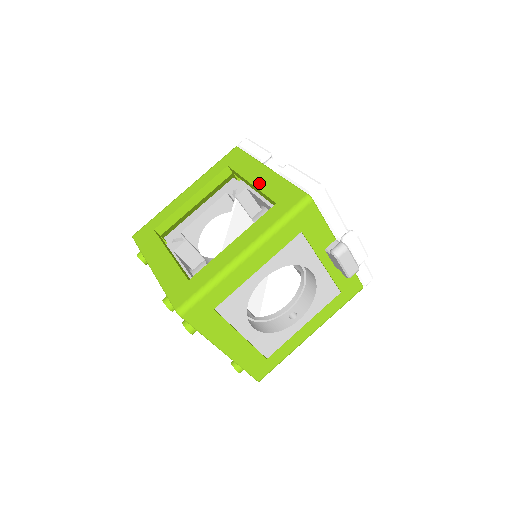
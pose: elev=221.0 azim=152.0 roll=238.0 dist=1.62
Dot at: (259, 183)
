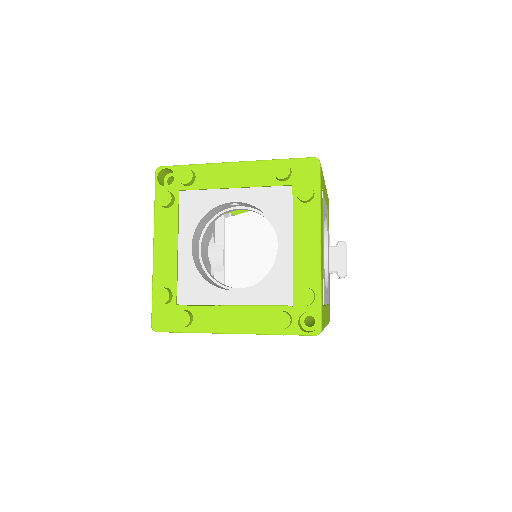
Dot at: occluded
